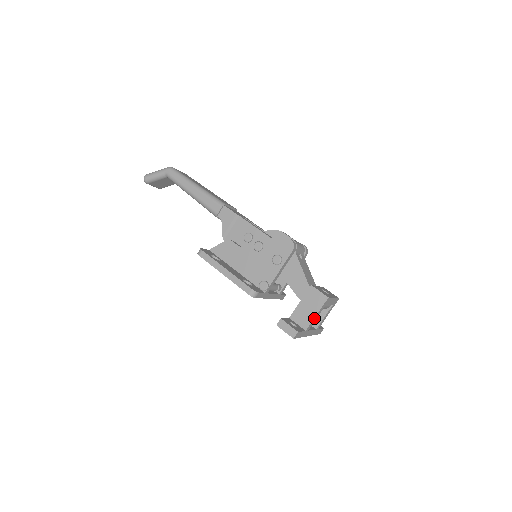
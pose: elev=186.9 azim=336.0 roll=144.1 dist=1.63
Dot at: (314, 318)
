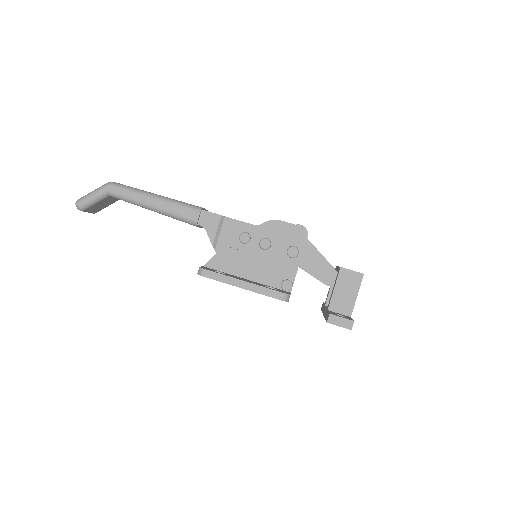
Dot at: (355, 301)
